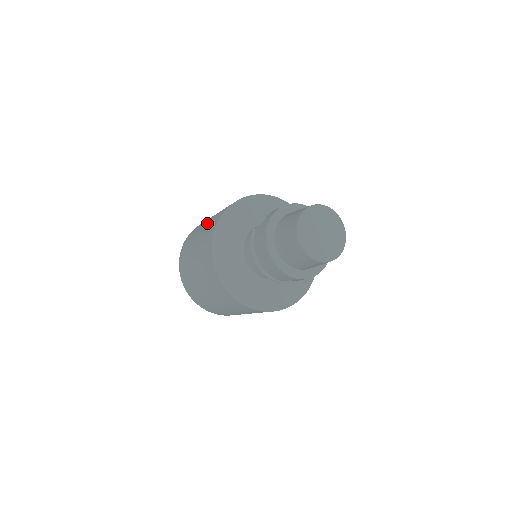
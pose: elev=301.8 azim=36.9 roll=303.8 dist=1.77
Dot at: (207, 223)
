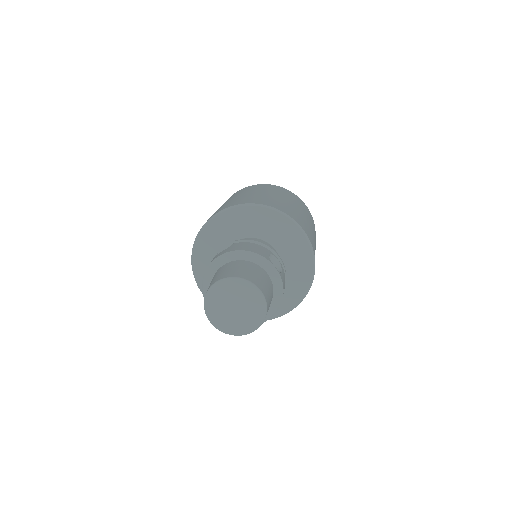
Dot at: occluded
